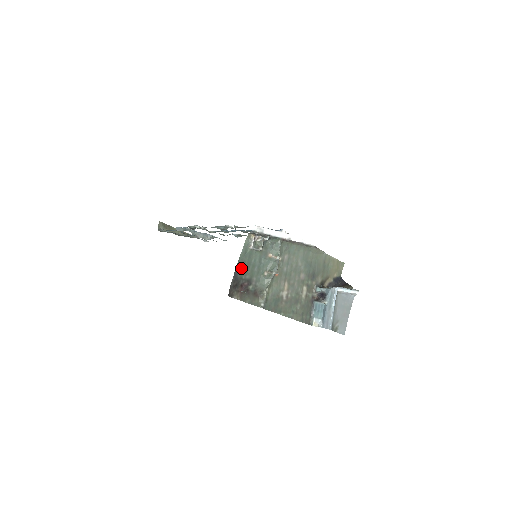
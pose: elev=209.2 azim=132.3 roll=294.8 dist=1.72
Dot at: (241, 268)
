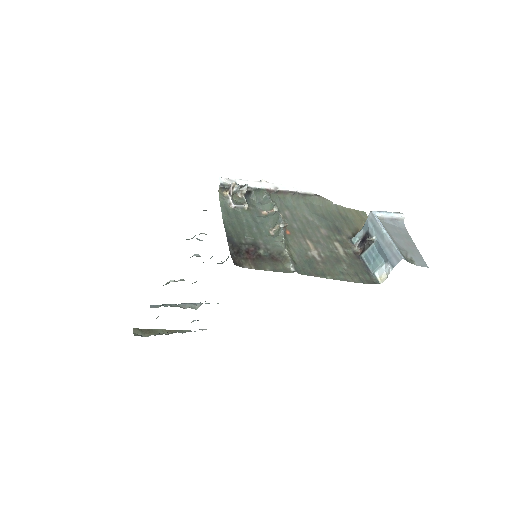
Dot at: (233, 231)
